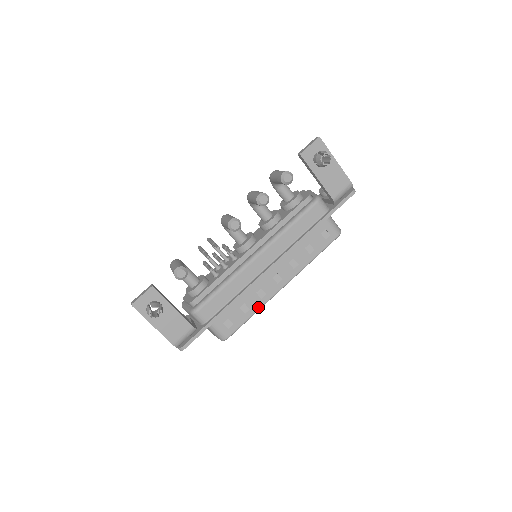
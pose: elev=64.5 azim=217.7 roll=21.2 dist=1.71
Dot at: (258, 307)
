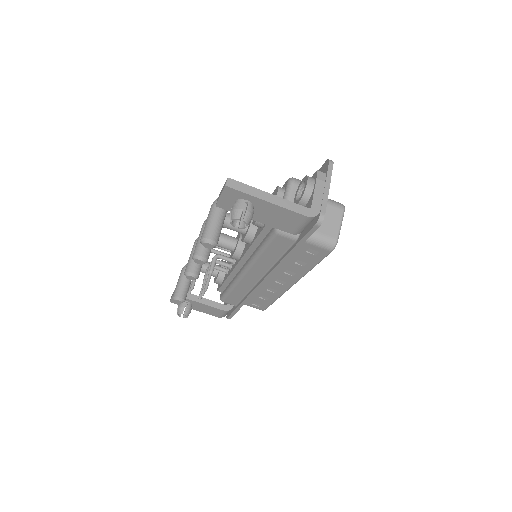
Dot at: (276, 297)
